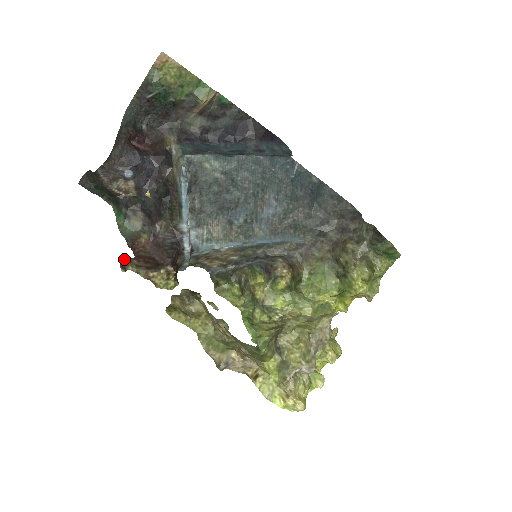
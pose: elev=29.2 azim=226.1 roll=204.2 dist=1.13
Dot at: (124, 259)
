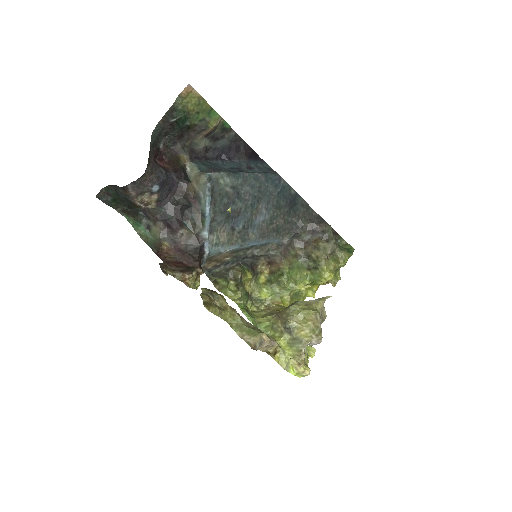
Dot at: (160, 265)
